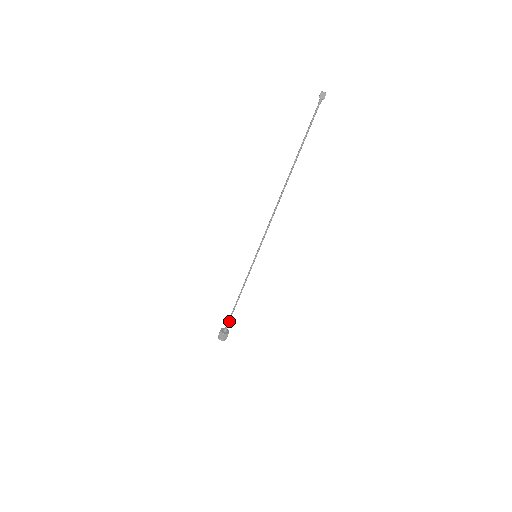
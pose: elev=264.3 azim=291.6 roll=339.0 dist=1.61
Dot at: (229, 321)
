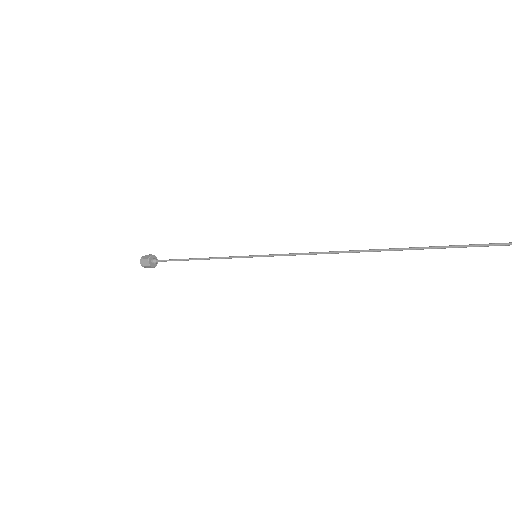
Dot at: (166, 261)
